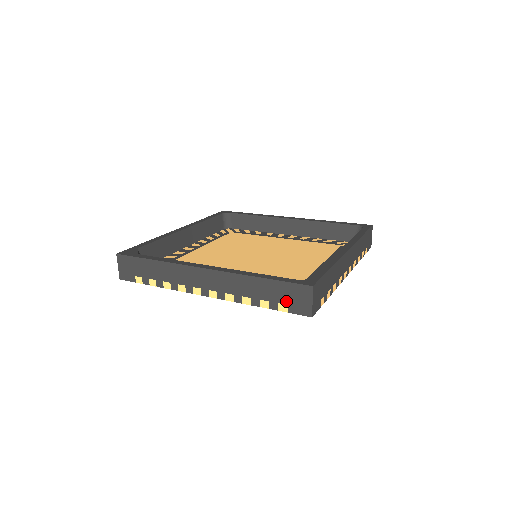
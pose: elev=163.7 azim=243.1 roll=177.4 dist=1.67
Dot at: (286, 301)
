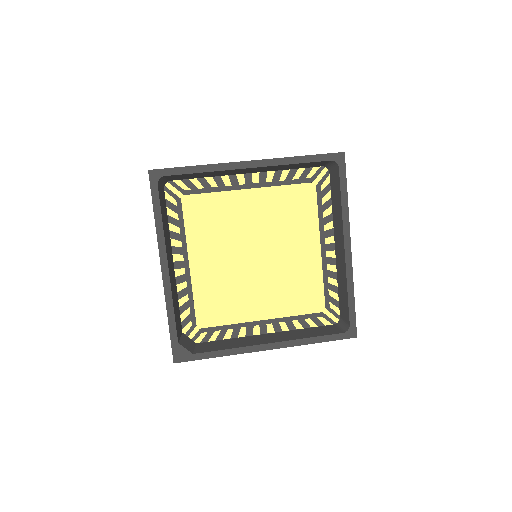
Dot at: occluded
